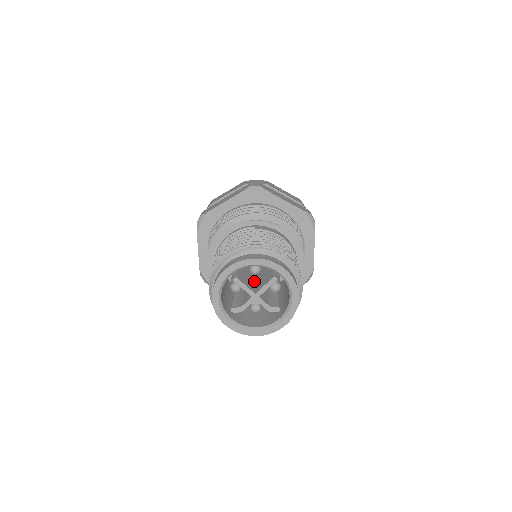
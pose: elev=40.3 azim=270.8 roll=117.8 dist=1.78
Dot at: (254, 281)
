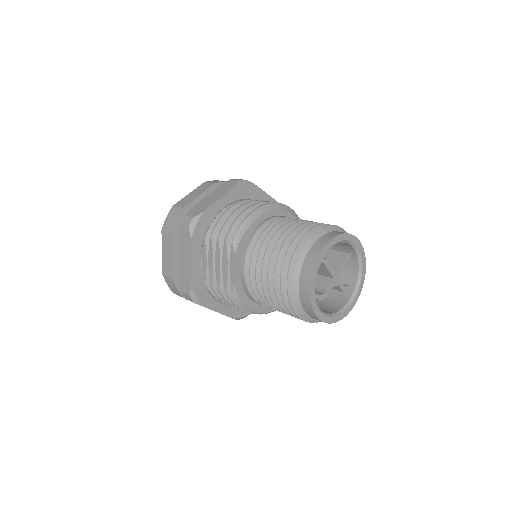
Dot at: occluded
